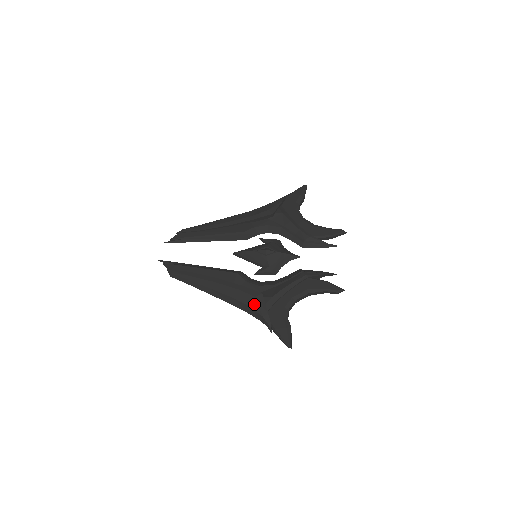
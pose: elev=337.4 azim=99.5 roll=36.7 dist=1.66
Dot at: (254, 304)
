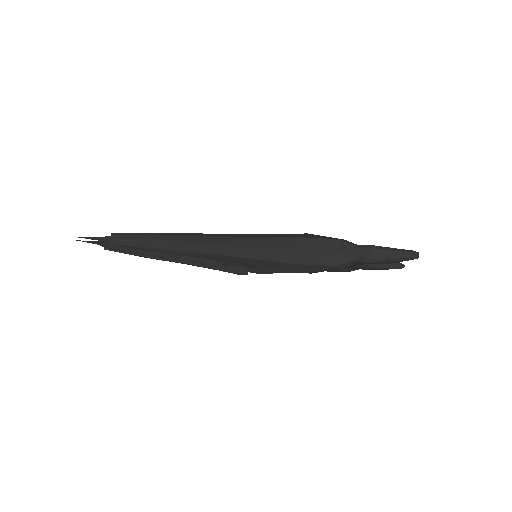
Dot at: (312, 236)
